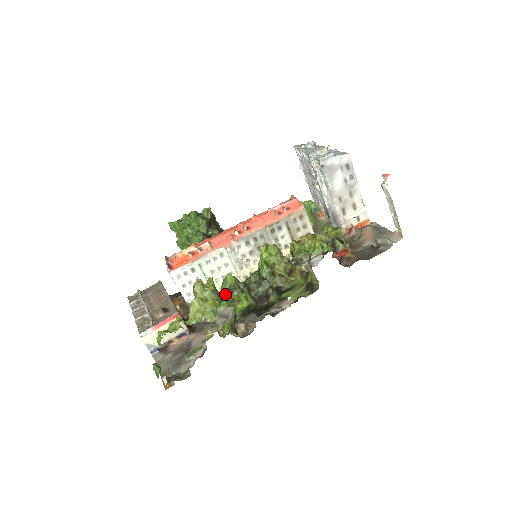
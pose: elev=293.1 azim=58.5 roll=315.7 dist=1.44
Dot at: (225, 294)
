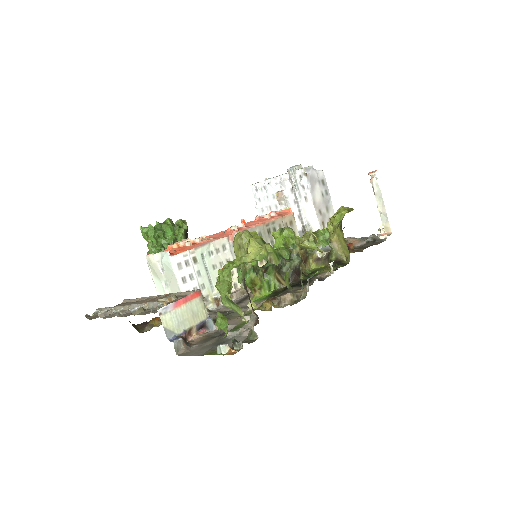
Dot at: (248, 275)
